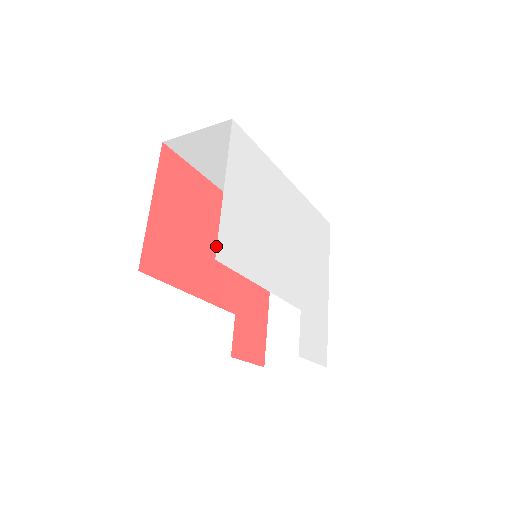
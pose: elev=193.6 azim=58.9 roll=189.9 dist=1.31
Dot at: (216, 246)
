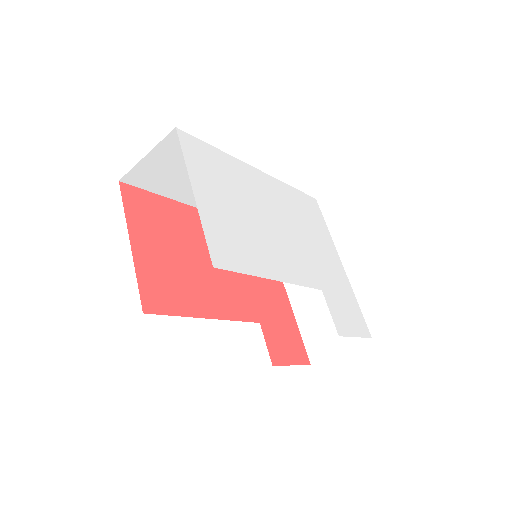
Dot at: occluded
